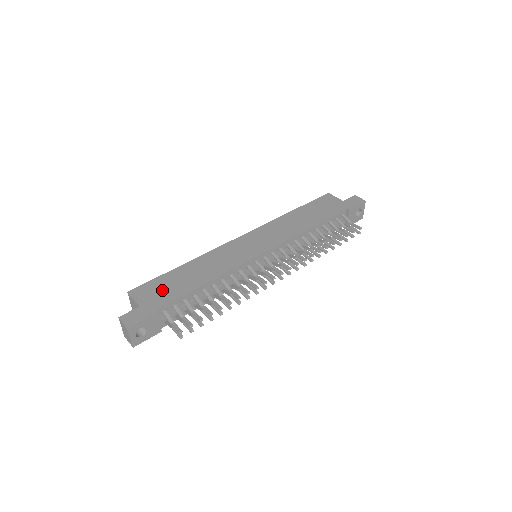
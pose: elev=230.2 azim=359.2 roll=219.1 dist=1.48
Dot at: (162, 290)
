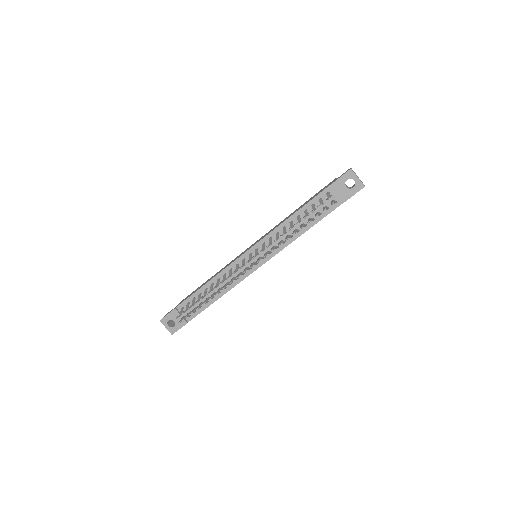
Dot at: occluded
